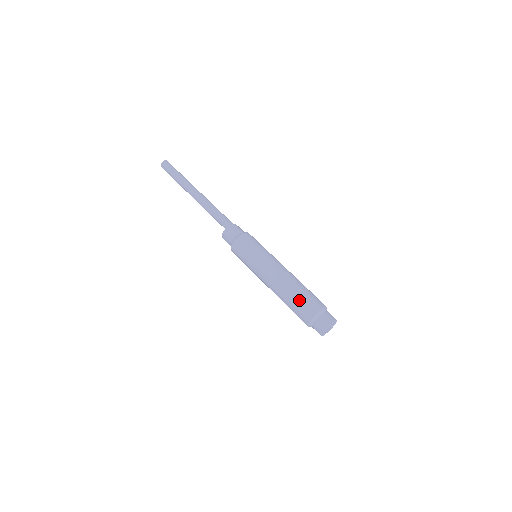
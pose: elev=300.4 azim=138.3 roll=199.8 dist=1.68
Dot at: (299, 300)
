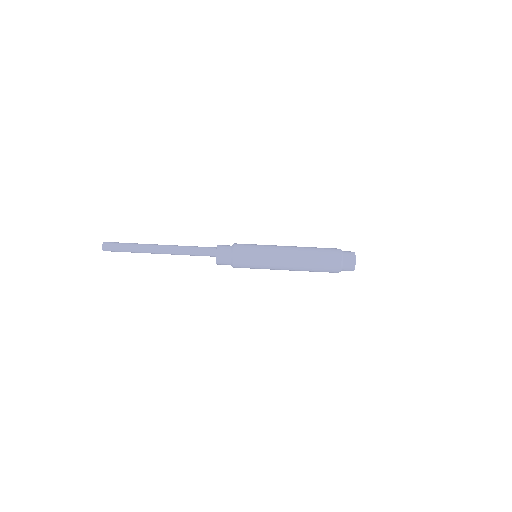
Dot at: (321, 253)
